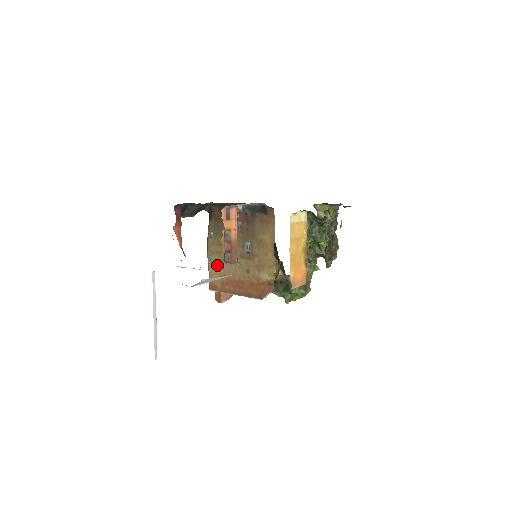
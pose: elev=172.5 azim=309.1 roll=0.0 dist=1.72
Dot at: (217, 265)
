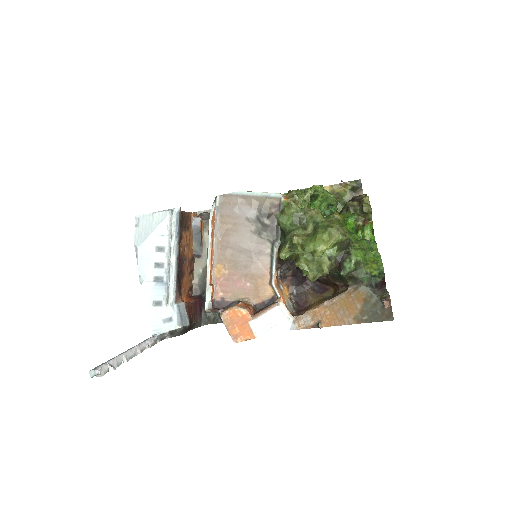
Dot at: occluded
